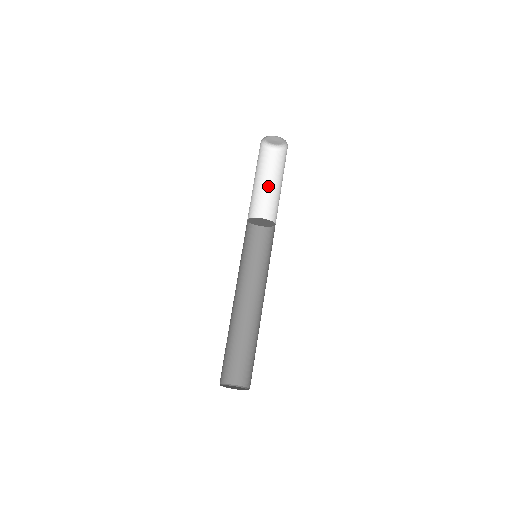
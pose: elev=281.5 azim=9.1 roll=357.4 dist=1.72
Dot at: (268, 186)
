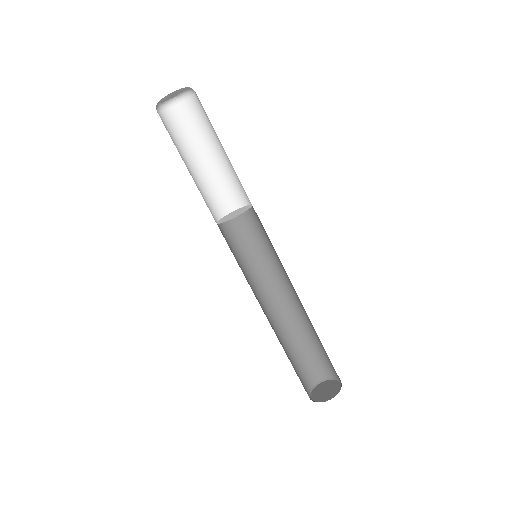
Dot at: (201, 159)
